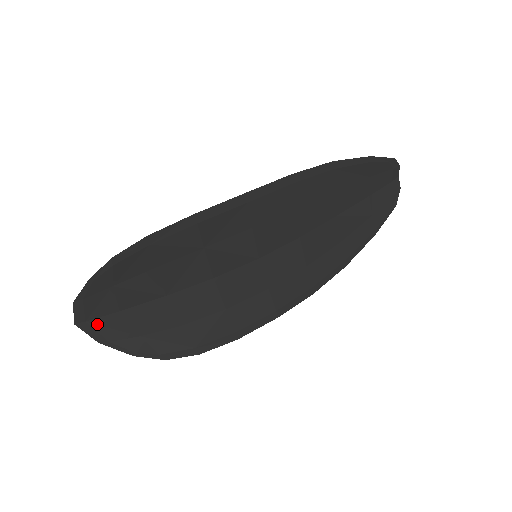
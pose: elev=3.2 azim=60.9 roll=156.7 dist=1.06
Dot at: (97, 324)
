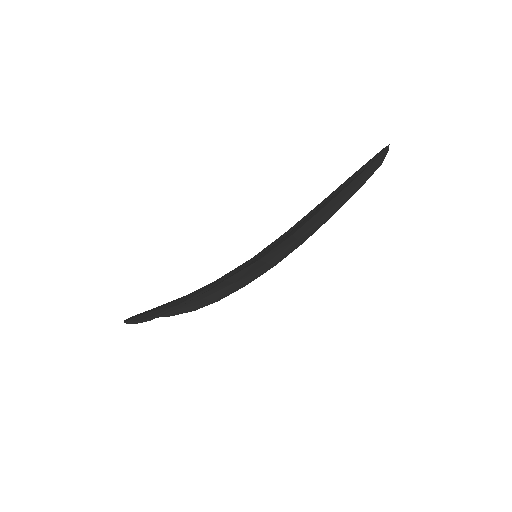
Dot at: occluded
